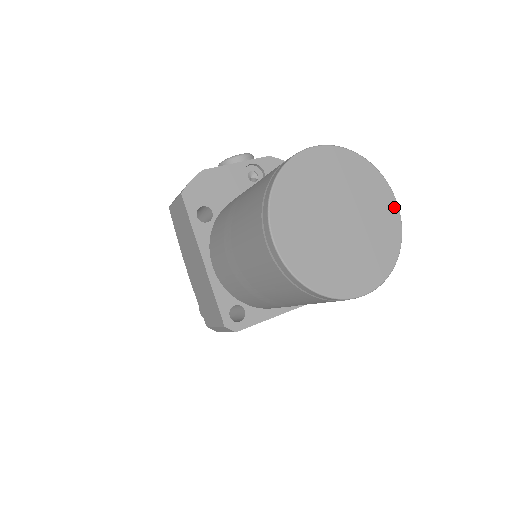
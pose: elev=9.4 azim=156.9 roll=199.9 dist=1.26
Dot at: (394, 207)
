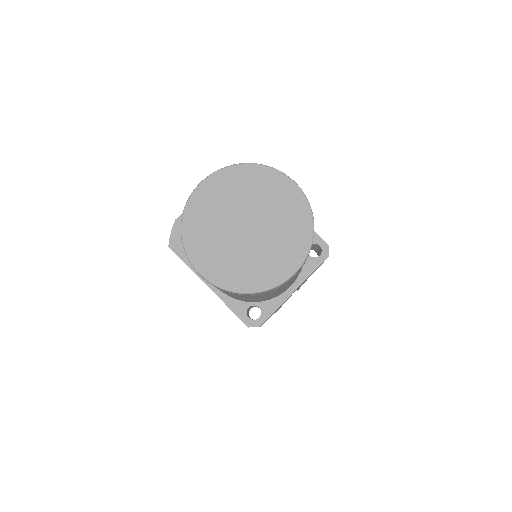
Dot at: (292, 186)
